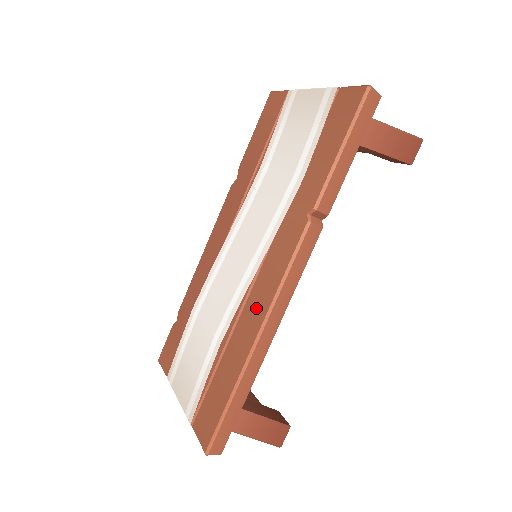
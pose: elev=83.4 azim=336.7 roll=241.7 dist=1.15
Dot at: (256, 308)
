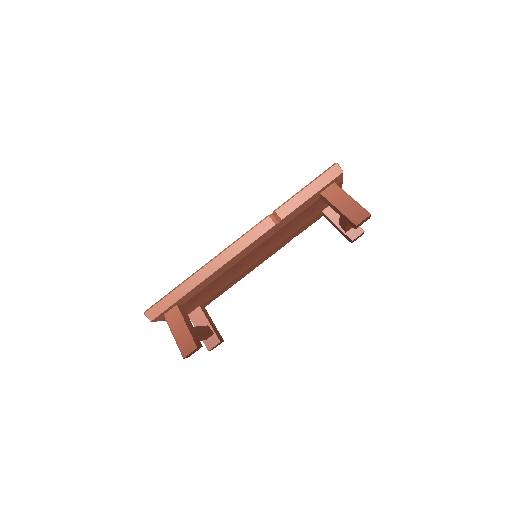
Dot at: occluded
